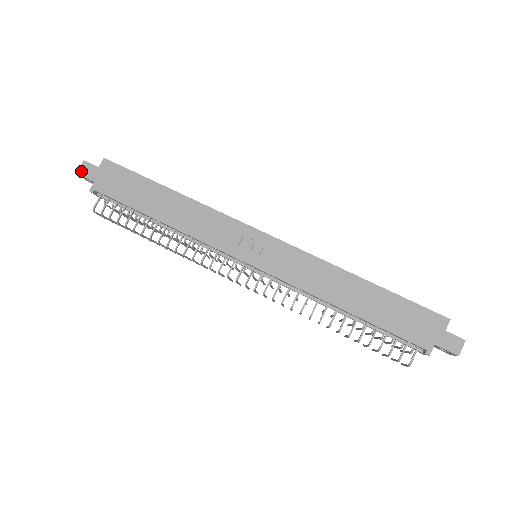
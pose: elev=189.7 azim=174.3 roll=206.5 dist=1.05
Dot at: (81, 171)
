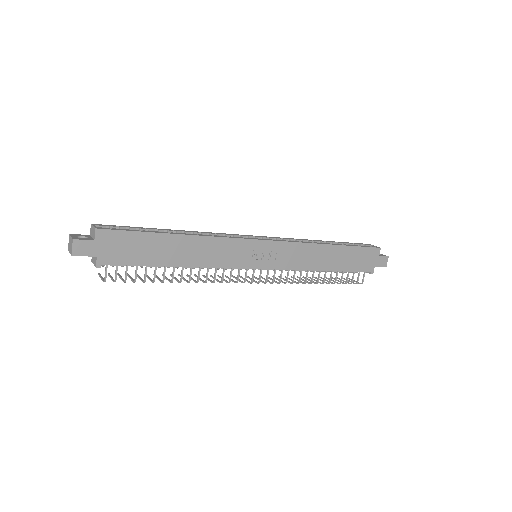
Dot at: (76, 252)
